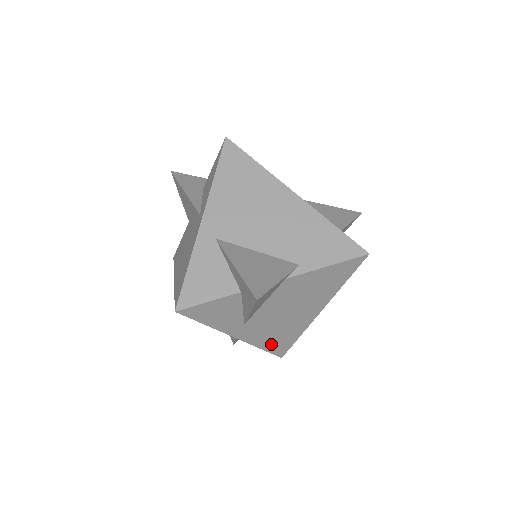
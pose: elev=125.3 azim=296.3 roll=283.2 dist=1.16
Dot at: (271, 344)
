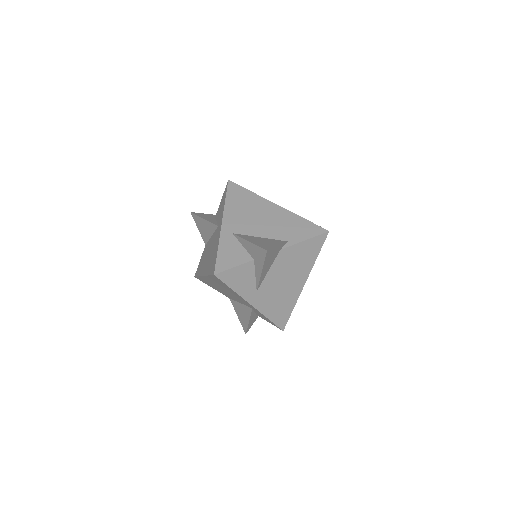
Dot at: (275, 314)
